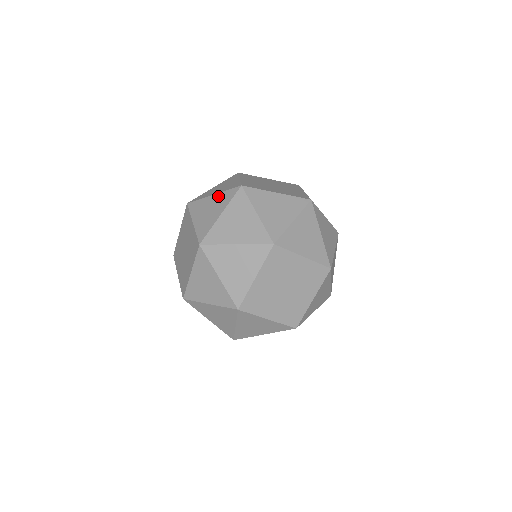
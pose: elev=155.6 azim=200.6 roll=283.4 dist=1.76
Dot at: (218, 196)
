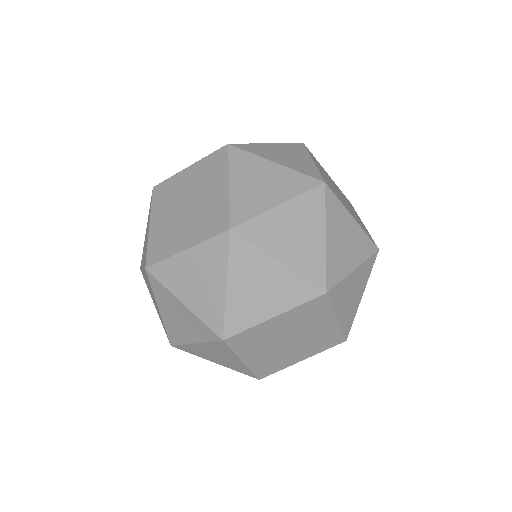
Dot at: (283, 171)
